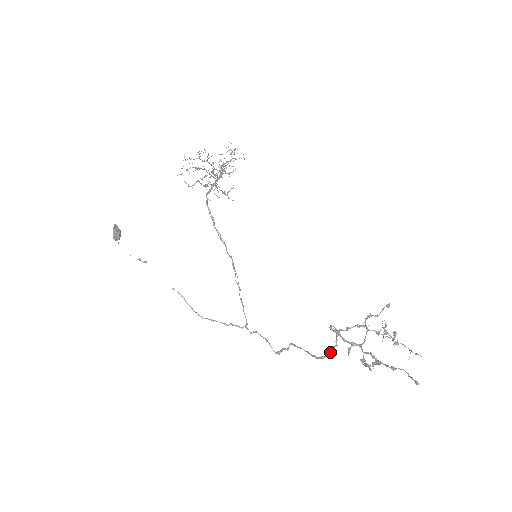
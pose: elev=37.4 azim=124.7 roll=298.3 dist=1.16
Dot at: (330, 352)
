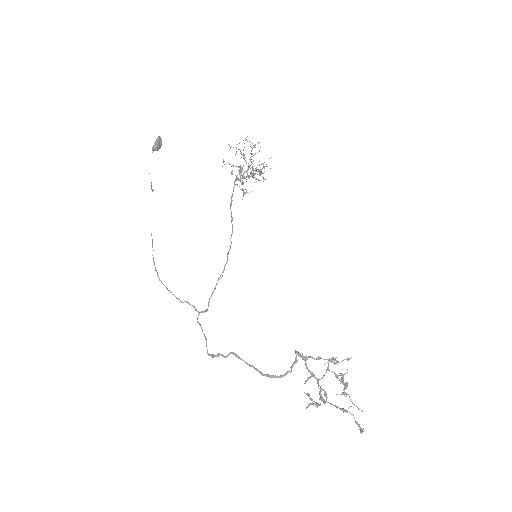
Dot at: (281, 375)
